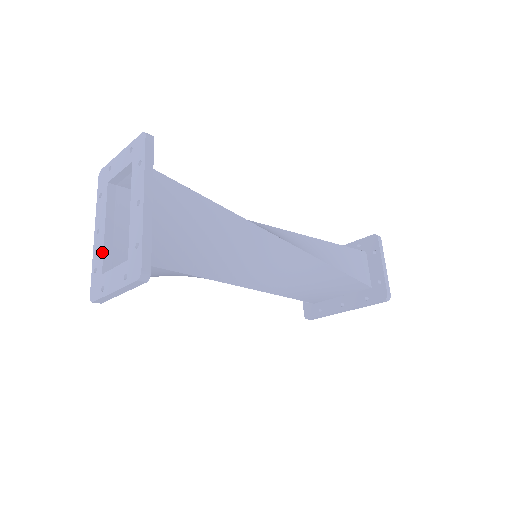
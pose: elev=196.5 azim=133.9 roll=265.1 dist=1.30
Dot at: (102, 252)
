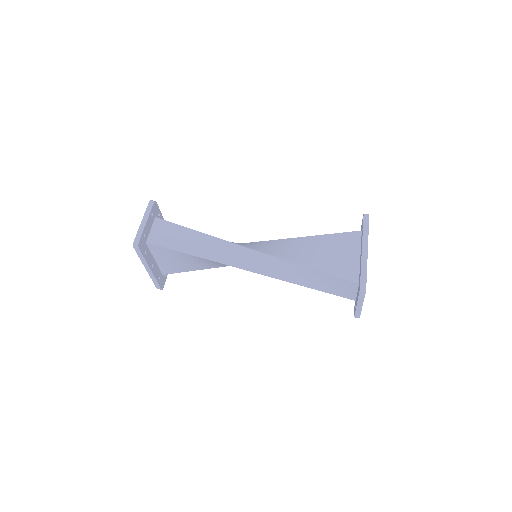
Dot at: occluded
